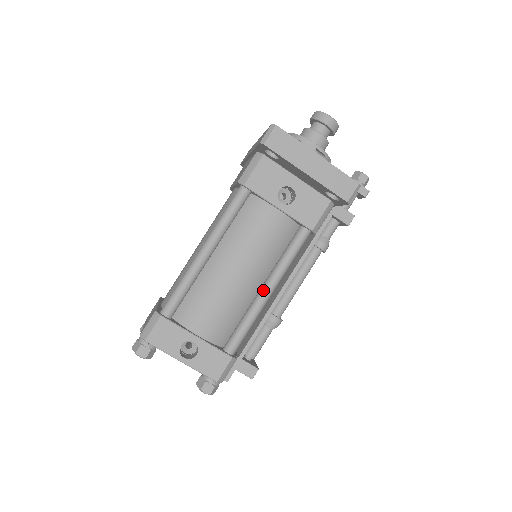
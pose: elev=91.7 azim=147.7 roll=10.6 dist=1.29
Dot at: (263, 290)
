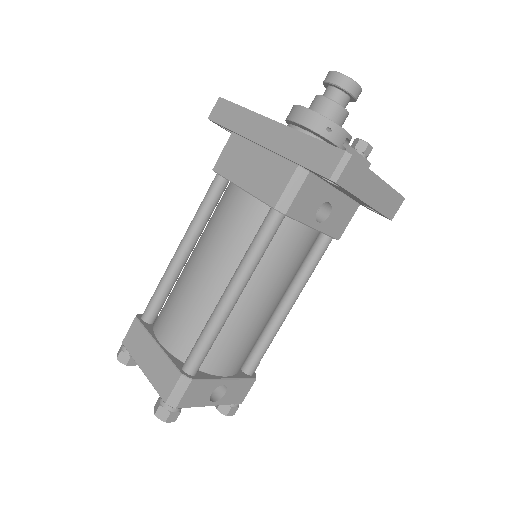
Dot at: (285, 309)
